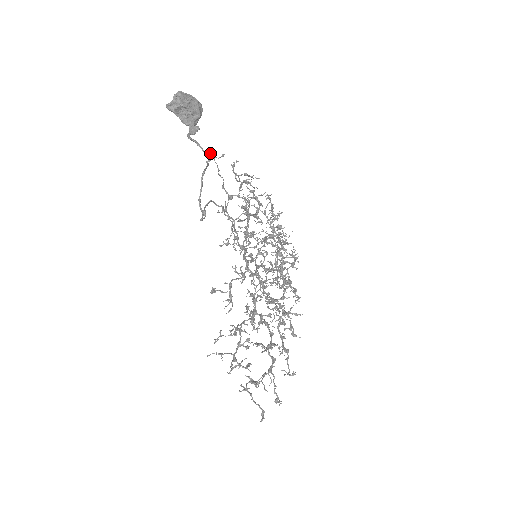
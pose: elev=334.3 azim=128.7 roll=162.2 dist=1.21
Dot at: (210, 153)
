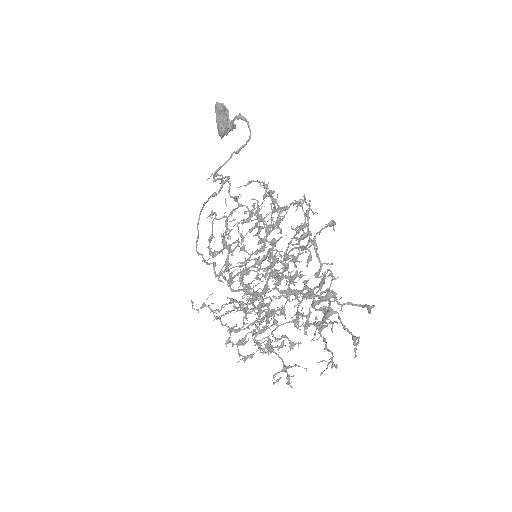
Dot at: (250, 134)
